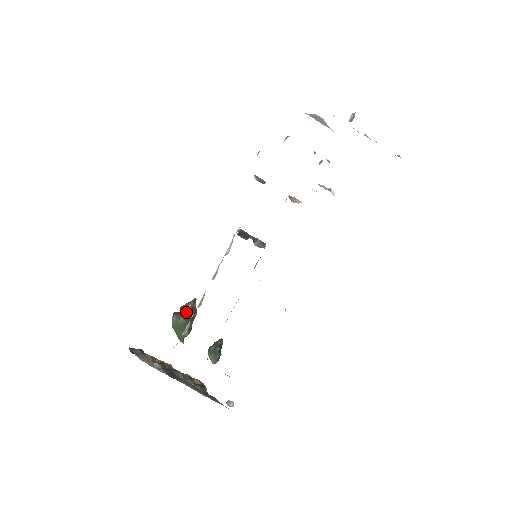
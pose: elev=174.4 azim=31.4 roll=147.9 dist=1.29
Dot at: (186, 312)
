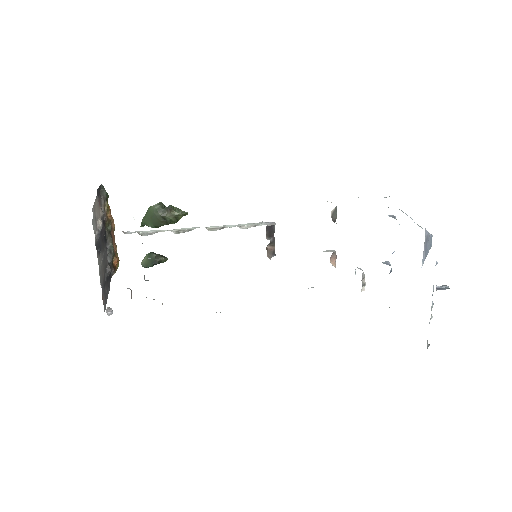
Dot at: (169, 214)
